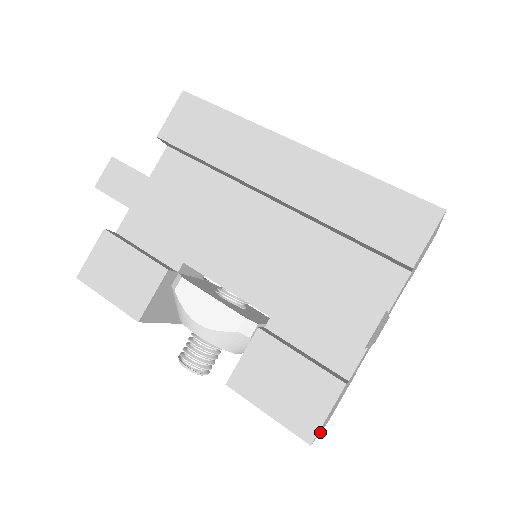
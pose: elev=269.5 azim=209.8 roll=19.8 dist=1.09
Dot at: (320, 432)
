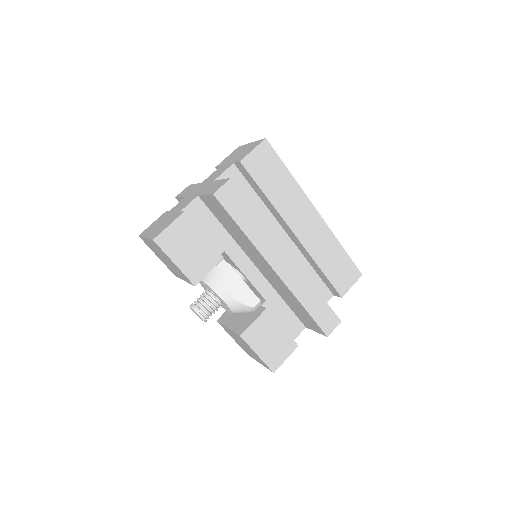
Dot at: (260, 363)
